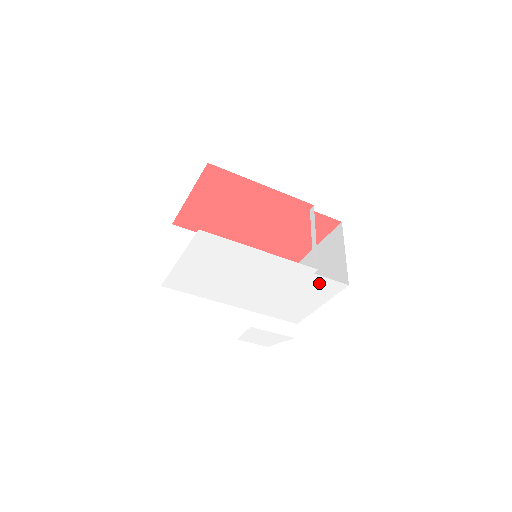
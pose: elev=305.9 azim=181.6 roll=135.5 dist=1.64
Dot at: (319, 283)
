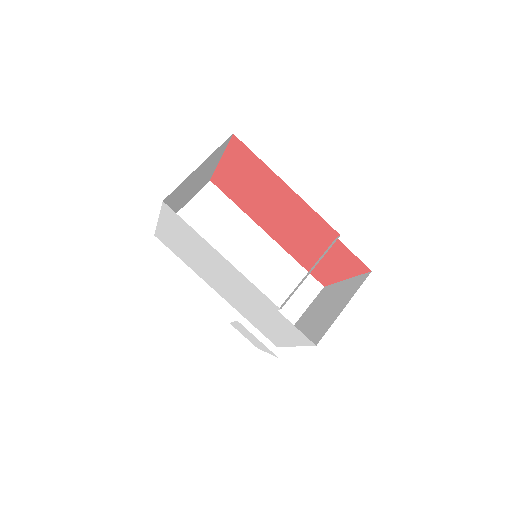
Dot at: (286, 323)
